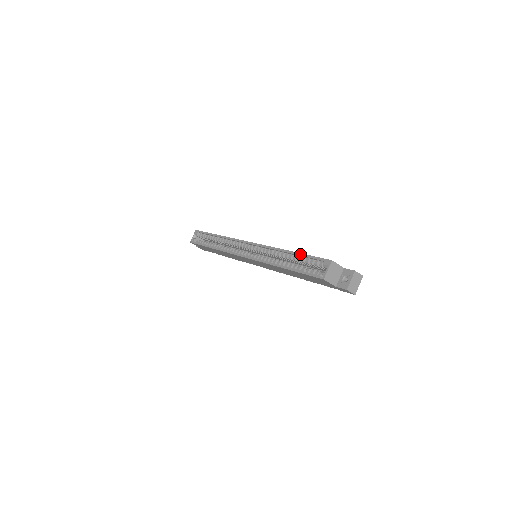
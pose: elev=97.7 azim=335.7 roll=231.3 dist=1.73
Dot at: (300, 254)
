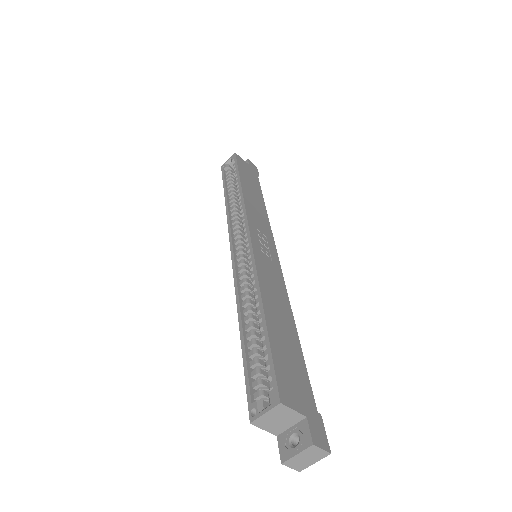
Dot at: (265, 332)
